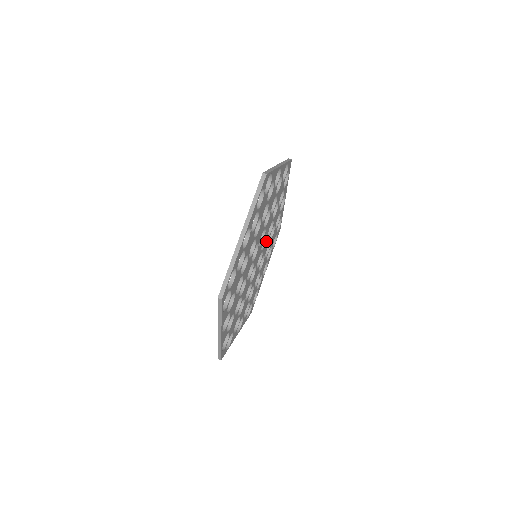
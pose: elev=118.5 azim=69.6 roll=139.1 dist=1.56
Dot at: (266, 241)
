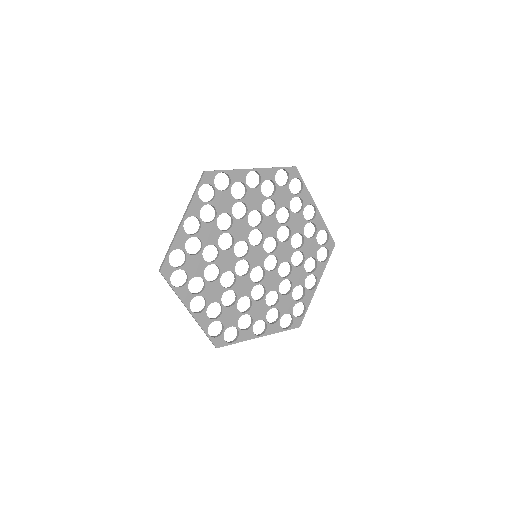
Dot at: (274, 272)
